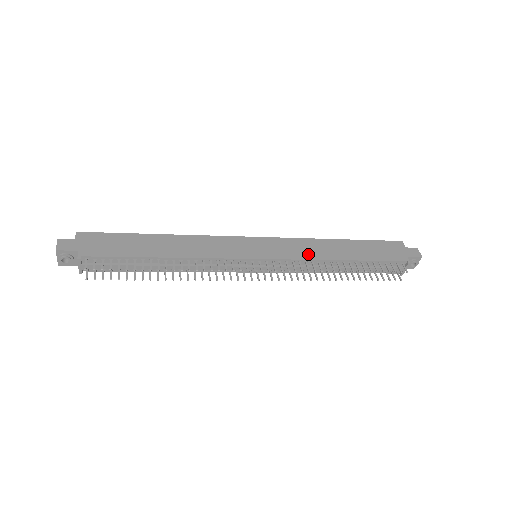
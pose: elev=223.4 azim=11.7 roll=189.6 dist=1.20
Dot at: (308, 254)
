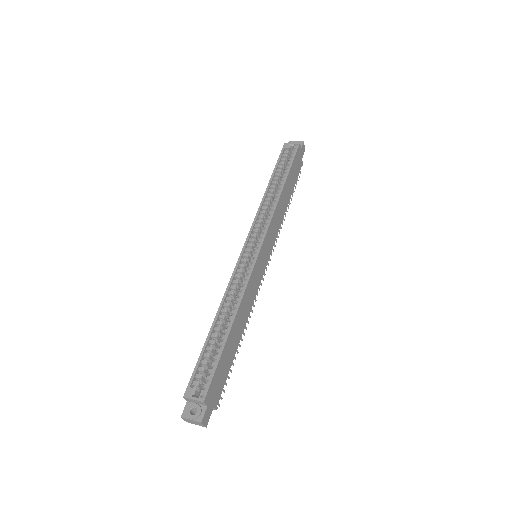
Dot at: (279, 225)
